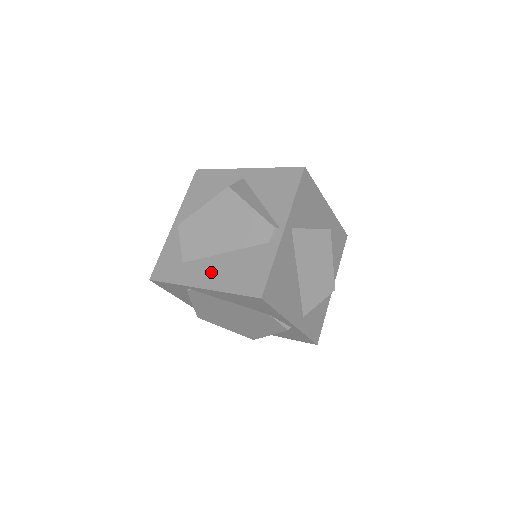
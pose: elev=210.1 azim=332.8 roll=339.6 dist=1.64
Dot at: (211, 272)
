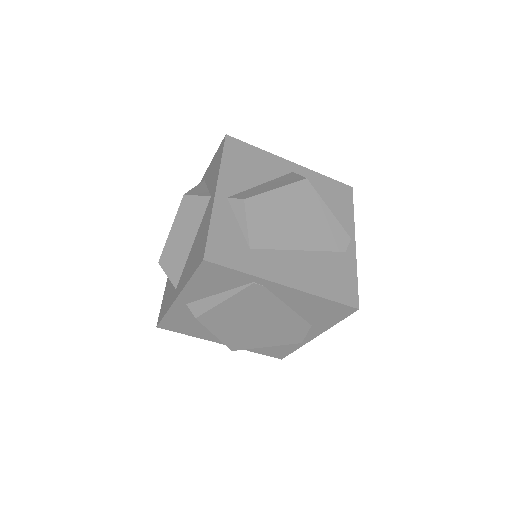
Dot at: (293, 269)
